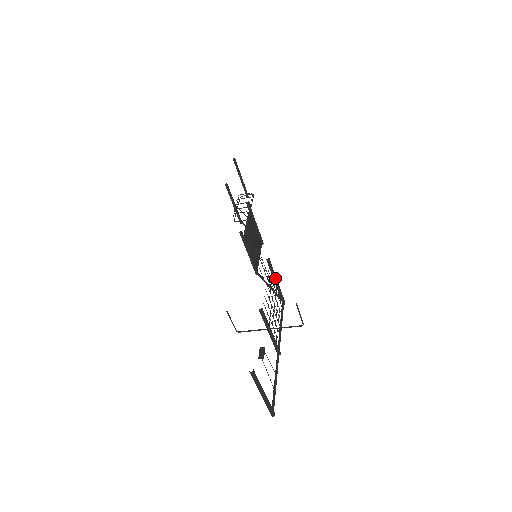
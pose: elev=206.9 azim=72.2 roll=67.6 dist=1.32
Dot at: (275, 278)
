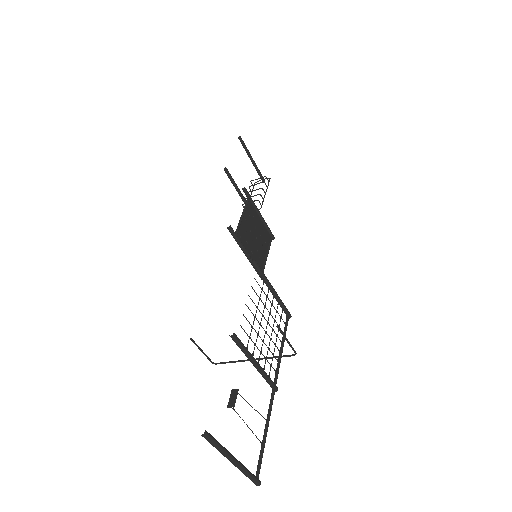
Dot at: (269, 286)
